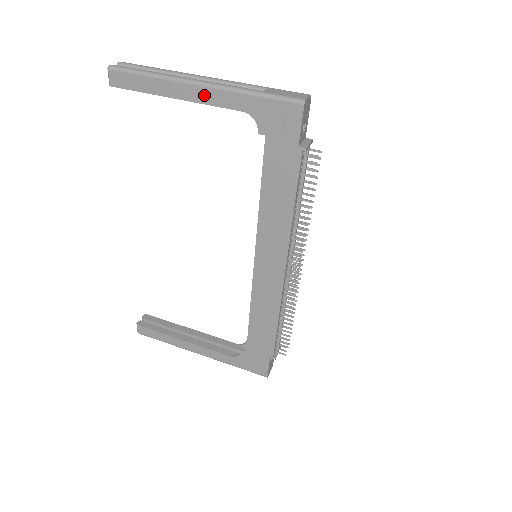
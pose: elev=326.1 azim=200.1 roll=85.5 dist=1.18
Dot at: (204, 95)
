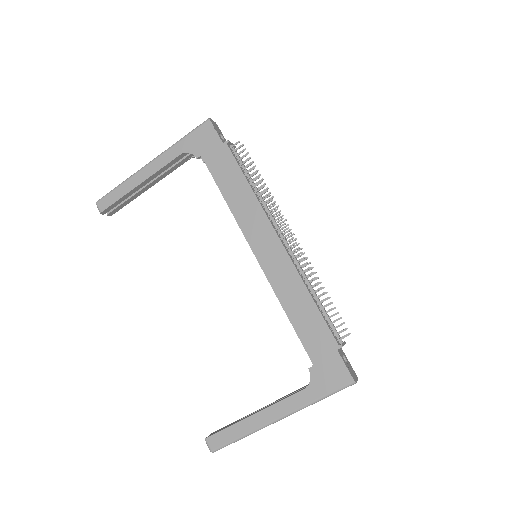
Dot at: (155, 166)
